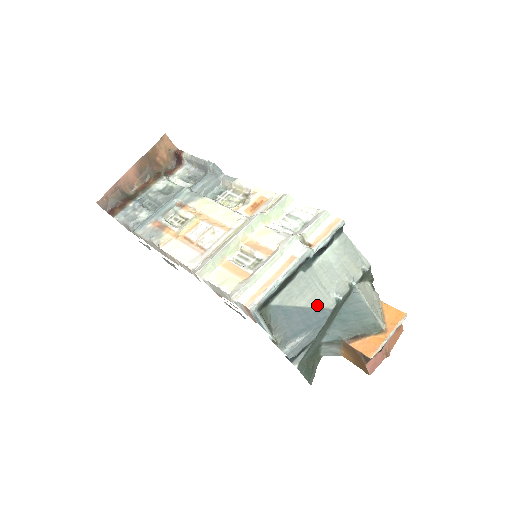
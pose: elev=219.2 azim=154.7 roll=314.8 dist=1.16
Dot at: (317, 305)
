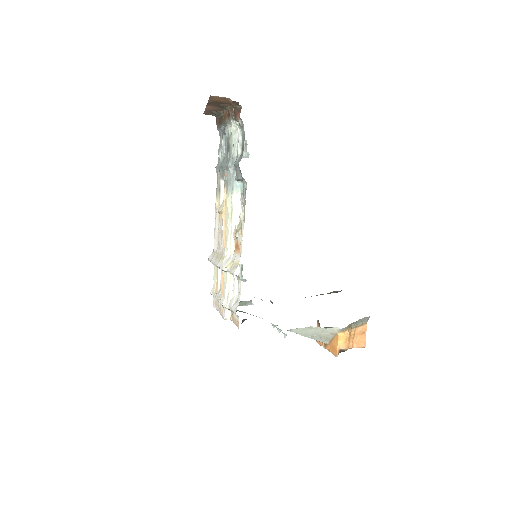
Dot at: occluded
